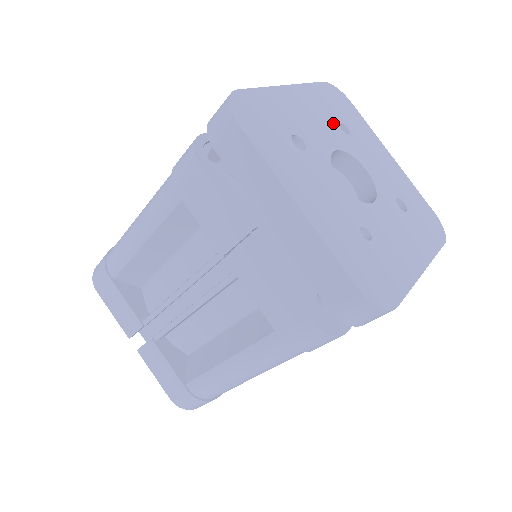
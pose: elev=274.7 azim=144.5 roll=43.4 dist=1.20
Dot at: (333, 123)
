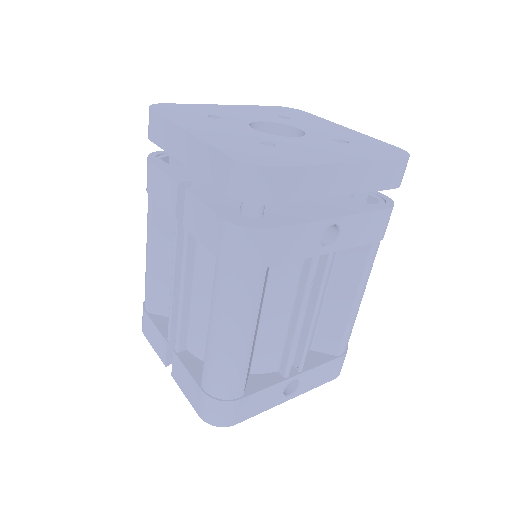
Dot at: (270, 115)
